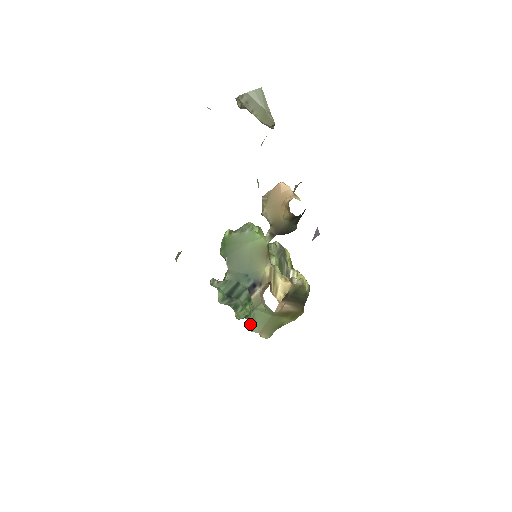
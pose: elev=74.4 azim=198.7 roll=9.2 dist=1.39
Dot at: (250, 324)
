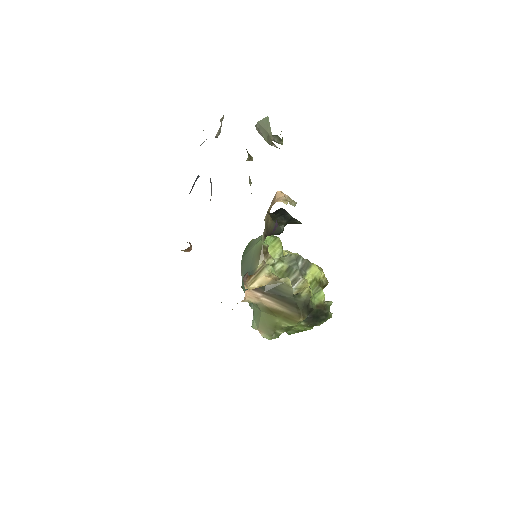
Dot at: (252, 321)
